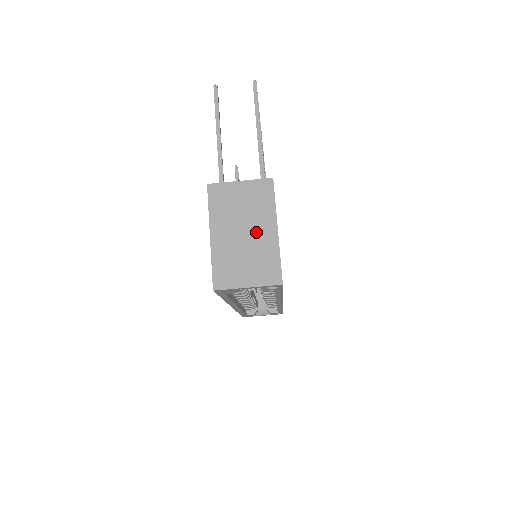
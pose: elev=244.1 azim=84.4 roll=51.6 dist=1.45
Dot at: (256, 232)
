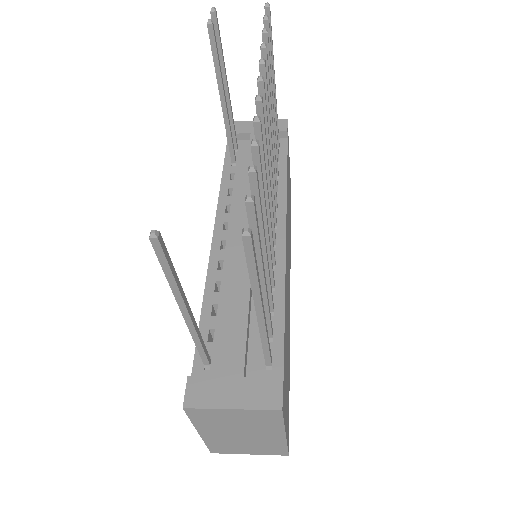
Dot at: (258, 435)
